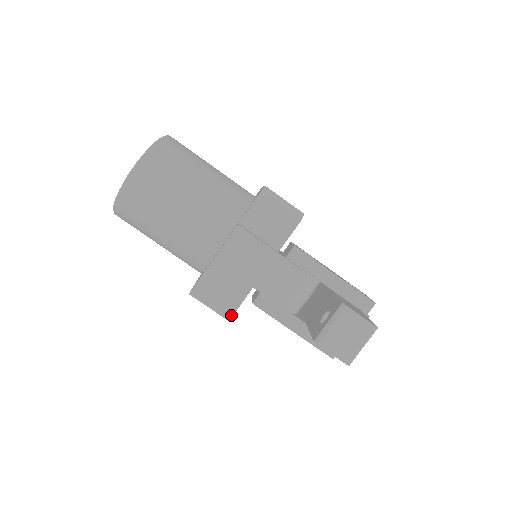
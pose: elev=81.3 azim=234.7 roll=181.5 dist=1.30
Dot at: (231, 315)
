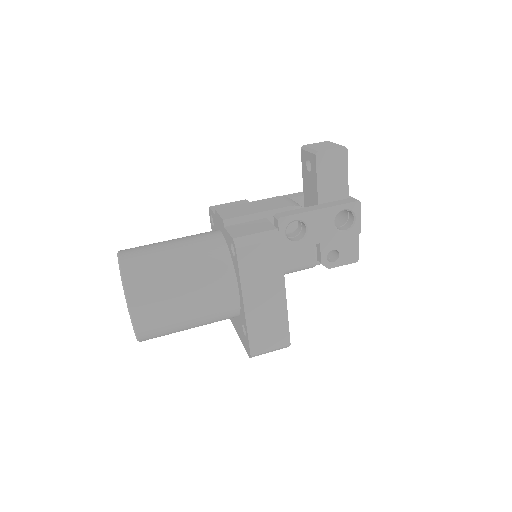
Dot at: (276, 229)
